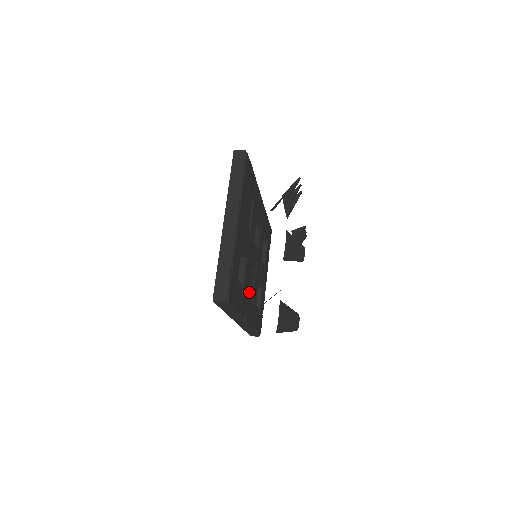
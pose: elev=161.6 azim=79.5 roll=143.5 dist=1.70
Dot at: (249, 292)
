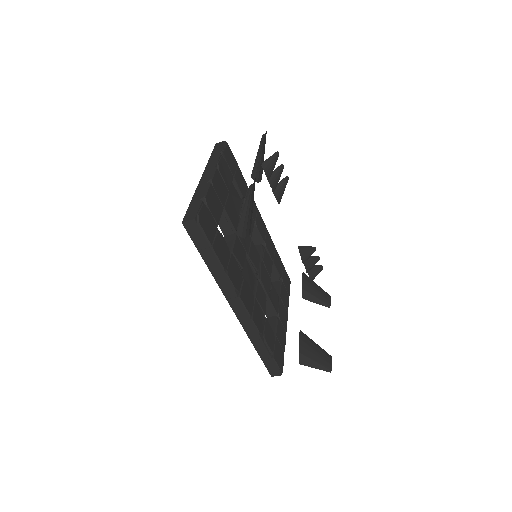
Dot at: (249, 286)
